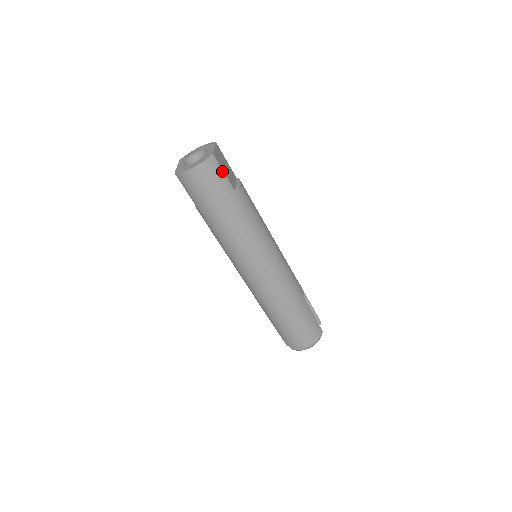
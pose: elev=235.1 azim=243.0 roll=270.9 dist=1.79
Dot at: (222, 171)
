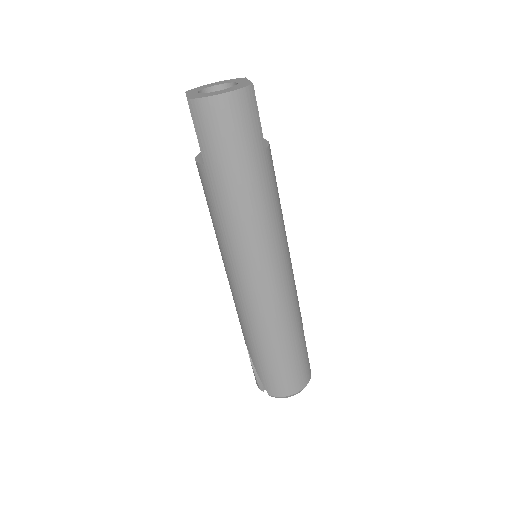
Dot at: (258, 113)
